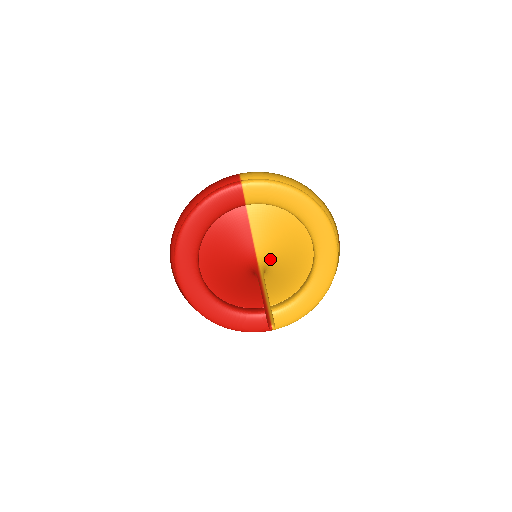
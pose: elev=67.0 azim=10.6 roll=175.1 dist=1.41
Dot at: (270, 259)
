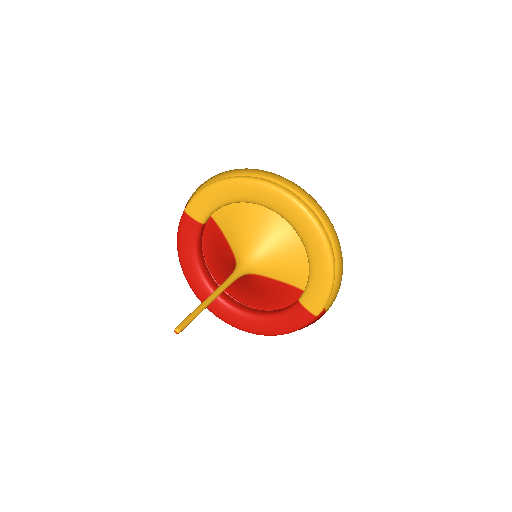
Dot at: (249, 254)
